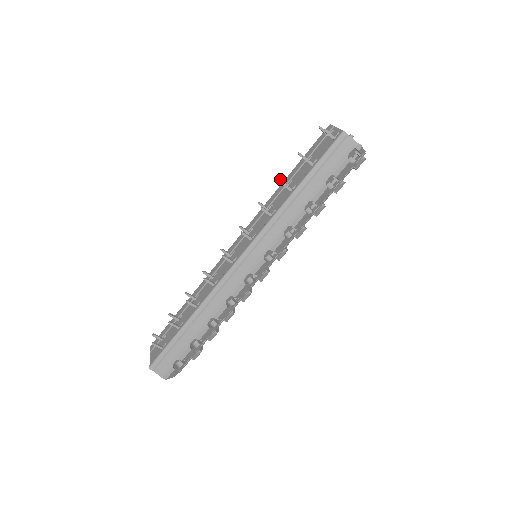
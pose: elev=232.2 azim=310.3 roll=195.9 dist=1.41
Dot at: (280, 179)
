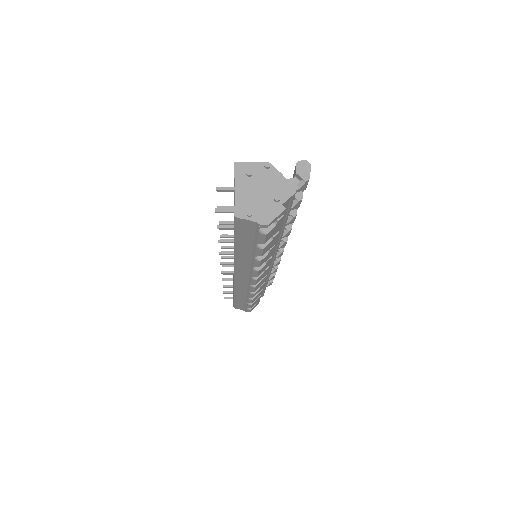
Dot at: (221, 224)
